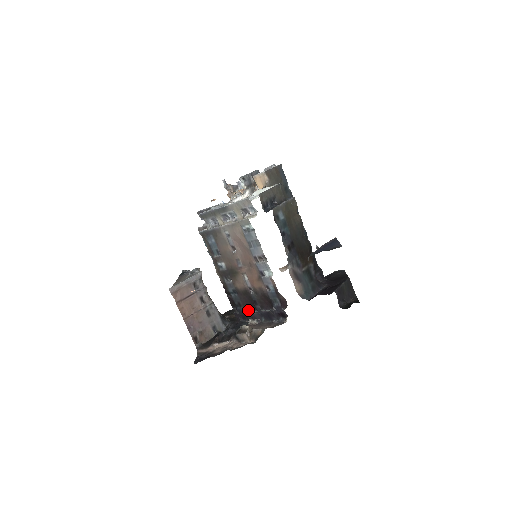
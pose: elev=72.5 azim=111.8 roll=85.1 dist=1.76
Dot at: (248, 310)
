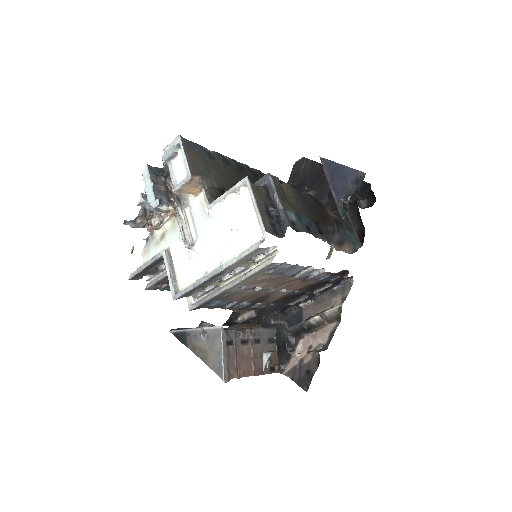
Dot at: (294, 302)
